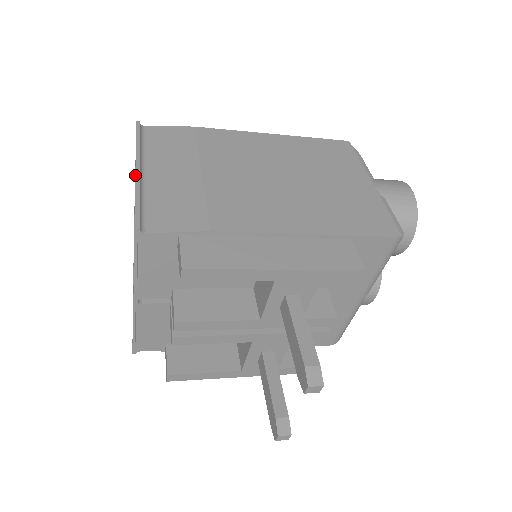
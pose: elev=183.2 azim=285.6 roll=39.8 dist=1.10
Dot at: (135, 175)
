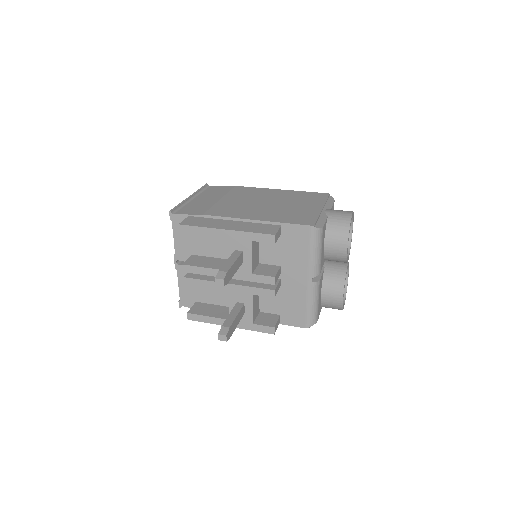
Dot at: (187, 198)
